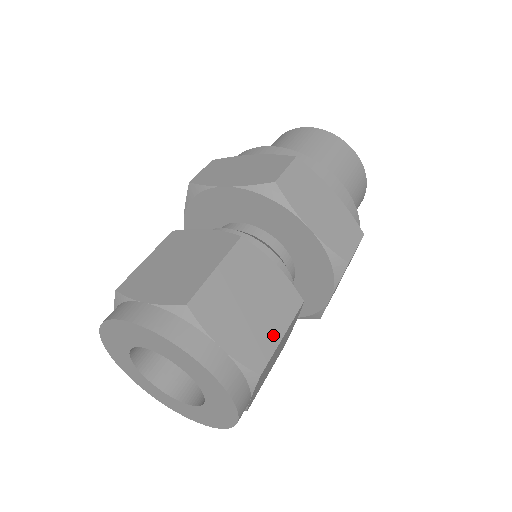
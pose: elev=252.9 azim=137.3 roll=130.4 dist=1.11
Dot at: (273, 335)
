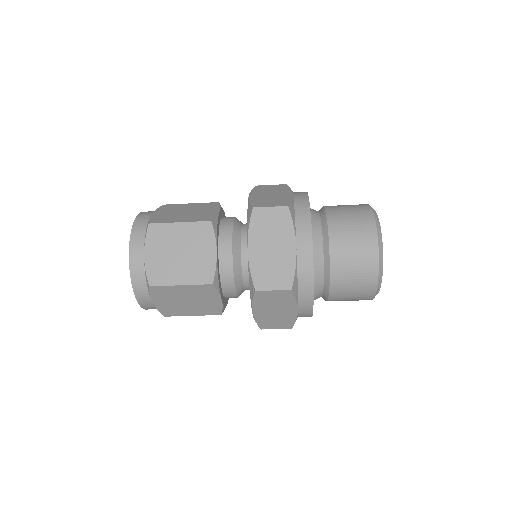
Dot at: (187, 313)
